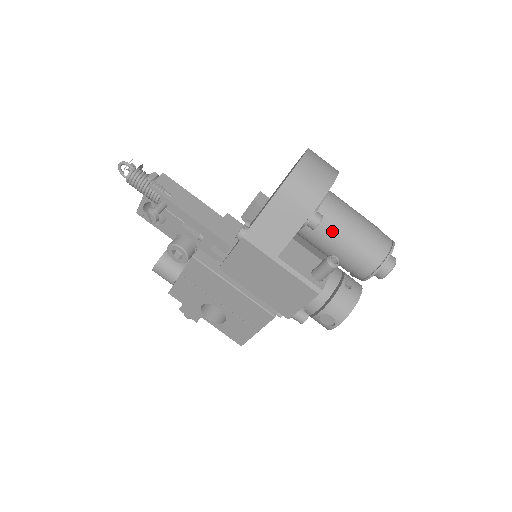
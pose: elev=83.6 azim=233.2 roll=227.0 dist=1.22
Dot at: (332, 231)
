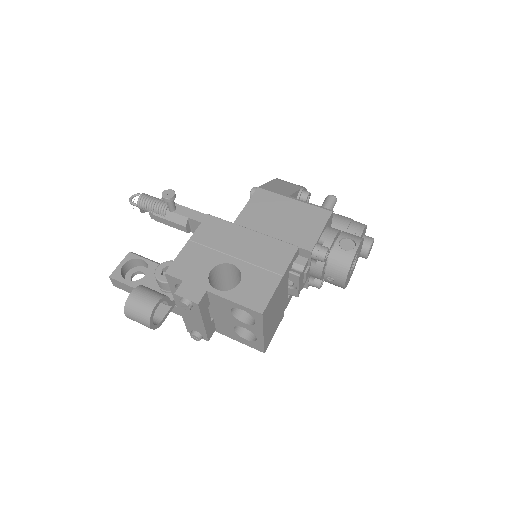
Dot at: occluded
